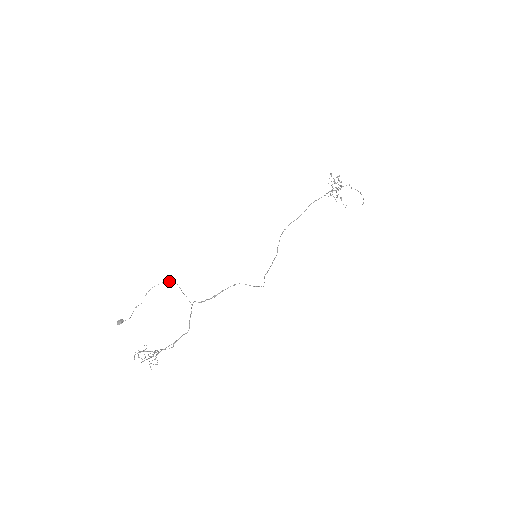
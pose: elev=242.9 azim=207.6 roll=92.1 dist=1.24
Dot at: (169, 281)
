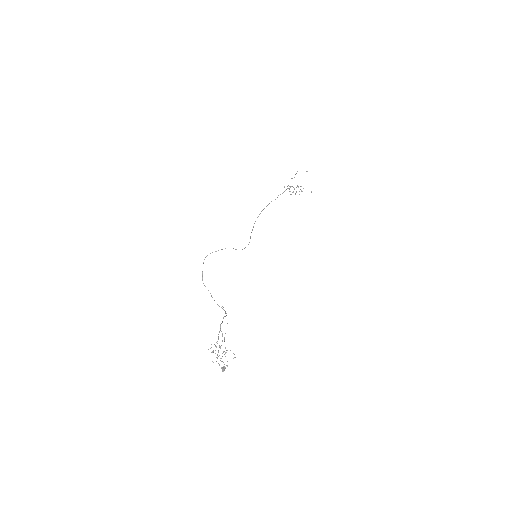
Dot at: occluded
